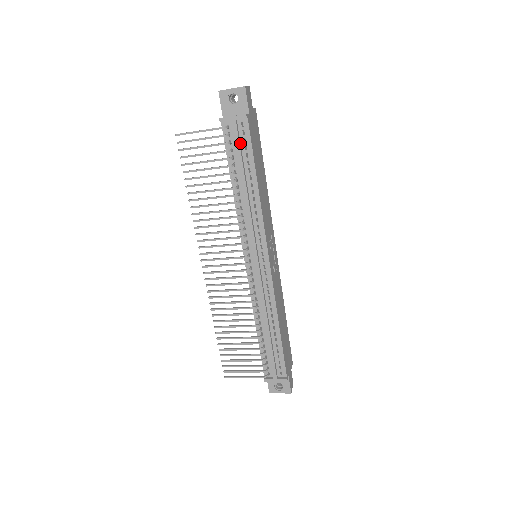
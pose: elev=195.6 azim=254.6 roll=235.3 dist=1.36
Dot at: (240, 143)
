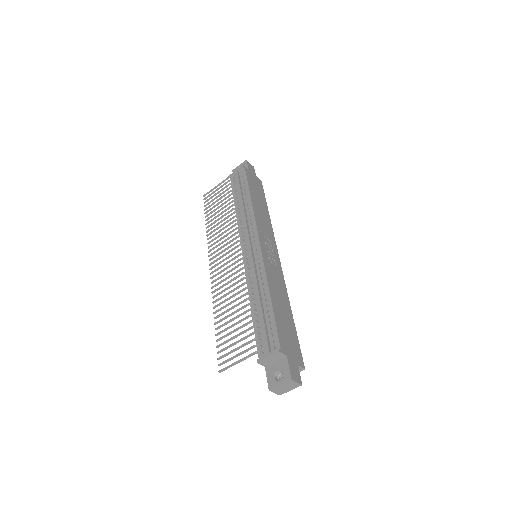
Dot at: (240, 182)
